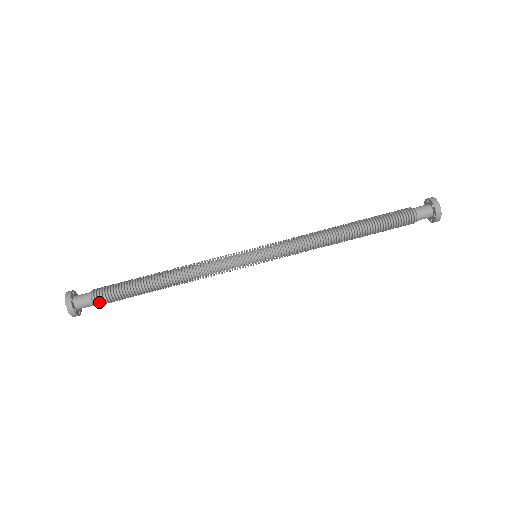
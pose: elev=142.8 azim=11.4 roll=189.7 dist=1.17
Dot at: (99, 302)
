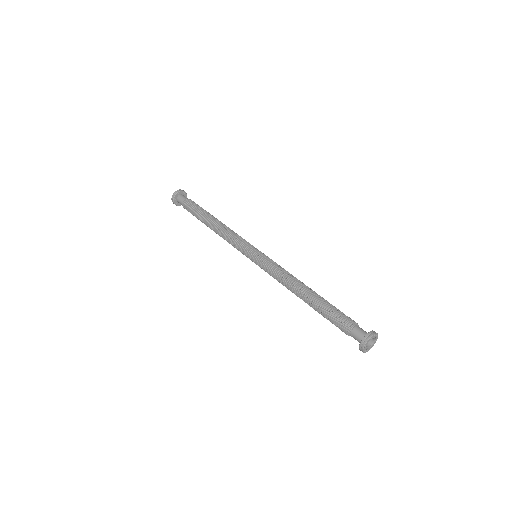
Dot at: occluded
